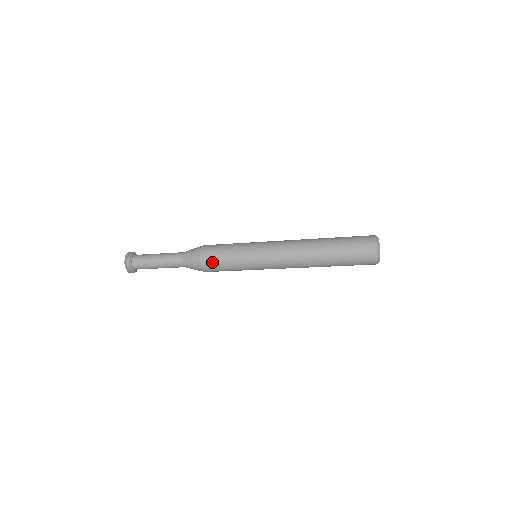
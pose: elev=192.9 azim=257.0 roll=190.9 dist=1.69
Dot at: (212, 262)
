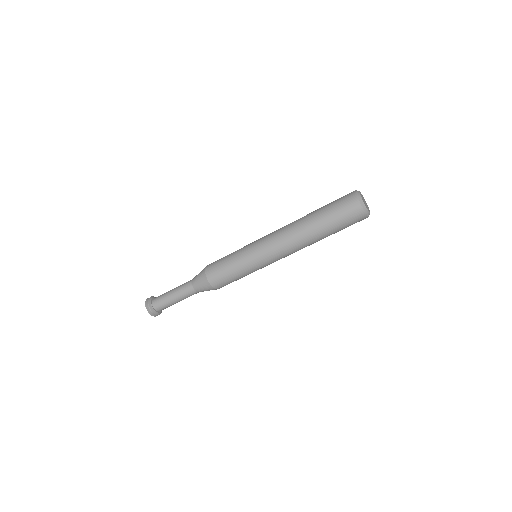
Dot at: (220, 280)
